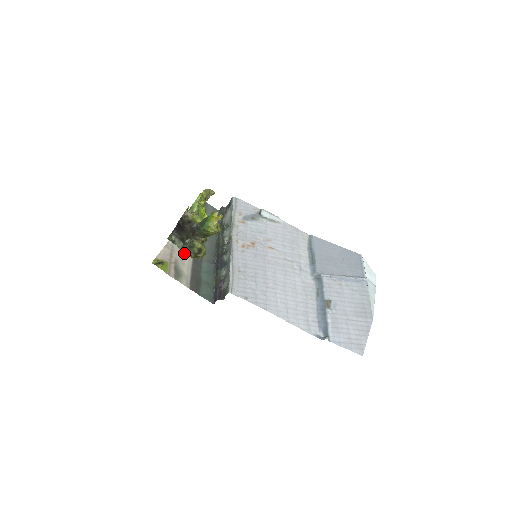
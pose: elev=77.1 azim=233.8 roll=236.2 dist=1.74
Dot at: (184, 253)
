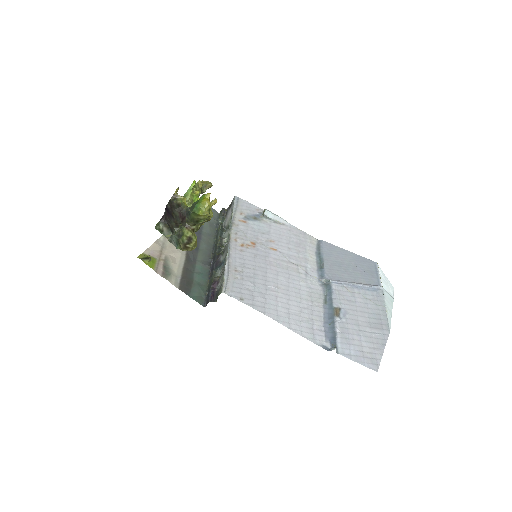
Dot at: (176, 251)
